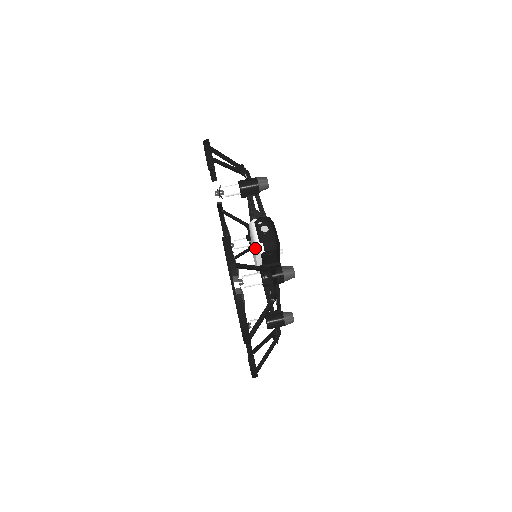
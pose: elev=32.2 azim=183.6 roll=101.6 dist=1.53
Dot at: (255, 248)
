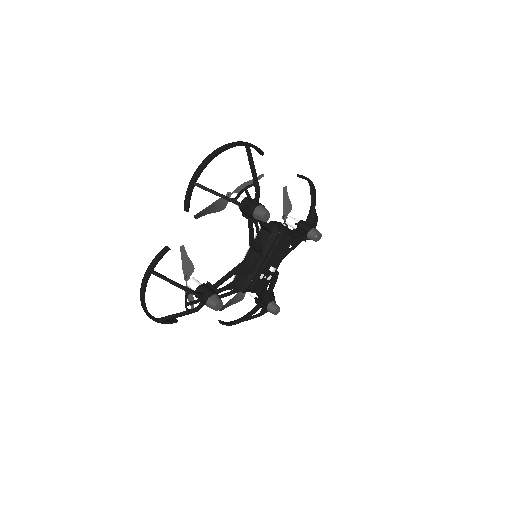
Dot at: occluded
